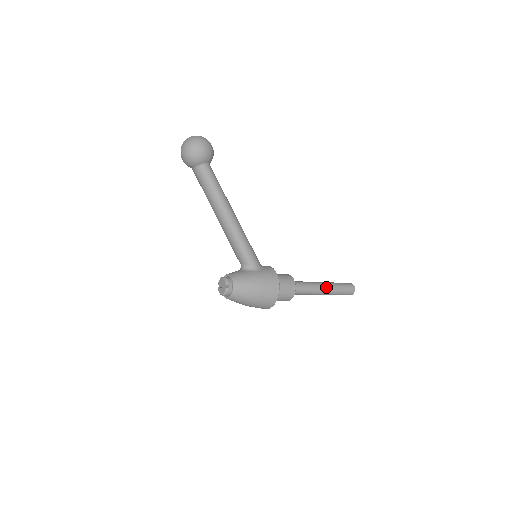
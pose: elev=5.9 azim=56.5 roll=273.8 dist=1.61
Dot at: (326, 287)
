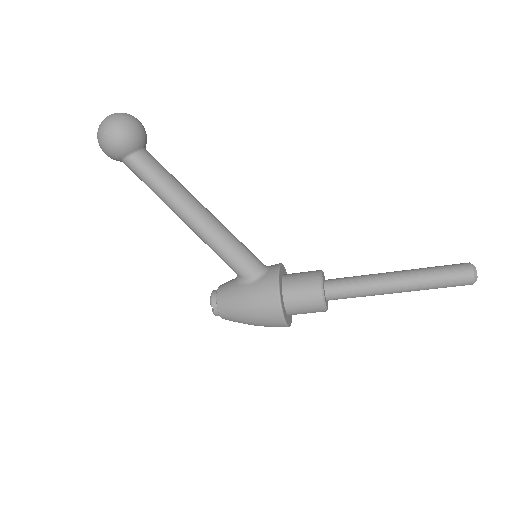
Dot at: (399, 284)
